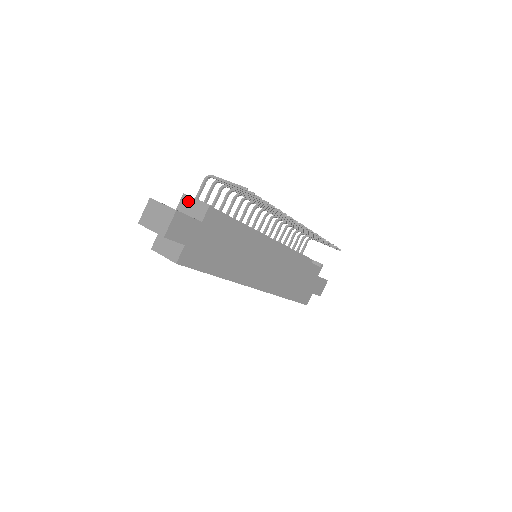
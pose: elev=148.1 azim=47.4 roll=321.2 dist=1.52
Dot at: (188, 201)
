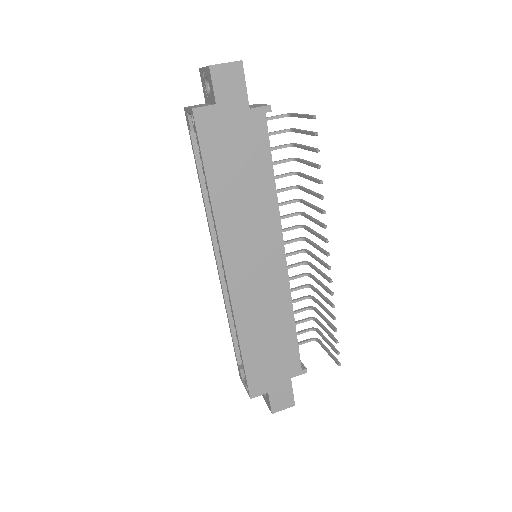
Dot at: (254, 105)
